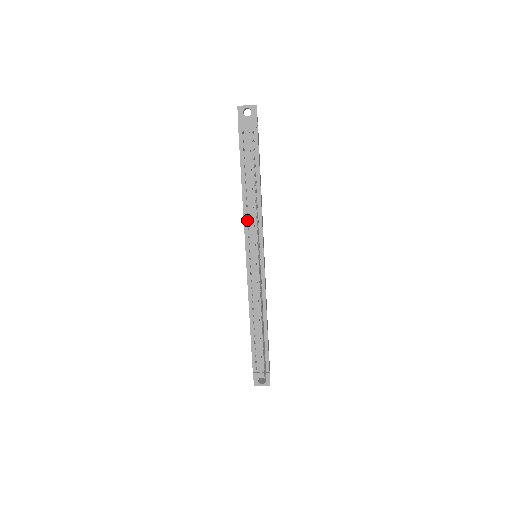
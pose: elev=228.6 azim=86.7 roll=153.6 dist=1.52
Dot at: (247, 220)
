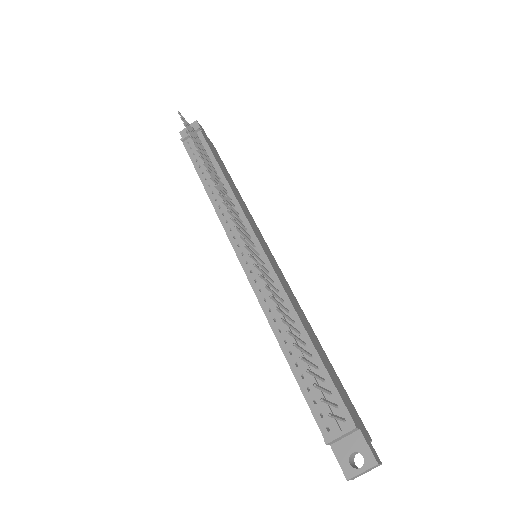
Dot at: (224, 217)
